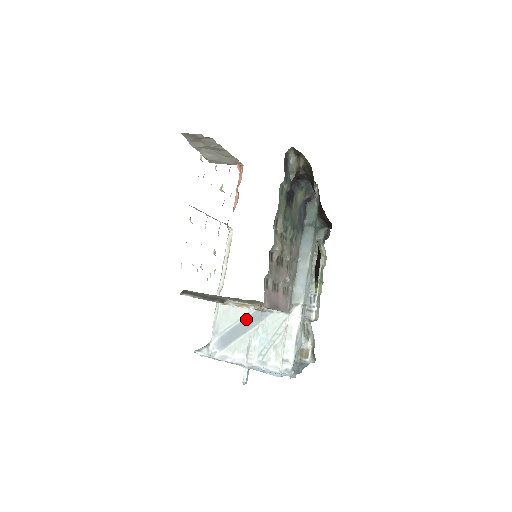
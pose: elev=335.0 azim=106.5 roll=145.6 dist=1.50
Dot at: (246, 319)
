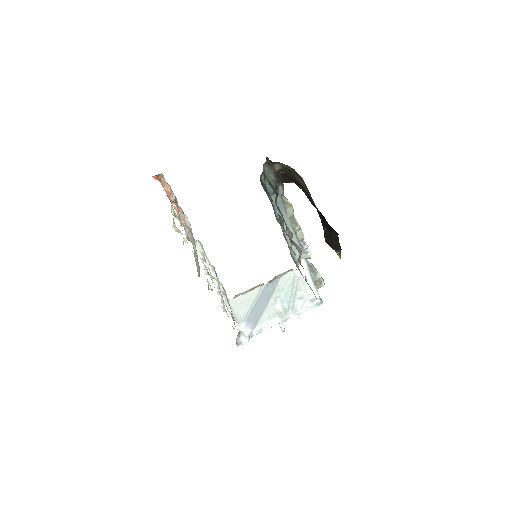
Dot at: (261, 295)
